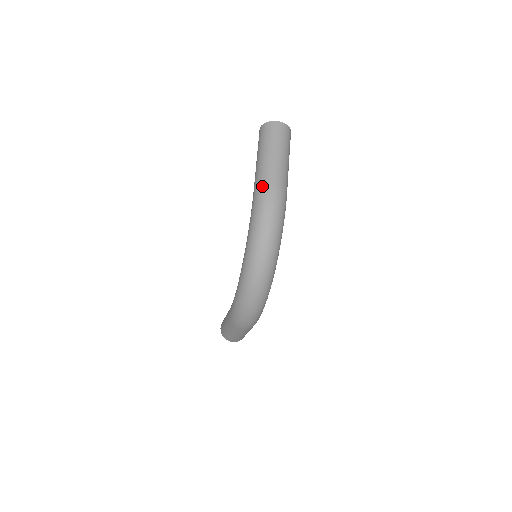
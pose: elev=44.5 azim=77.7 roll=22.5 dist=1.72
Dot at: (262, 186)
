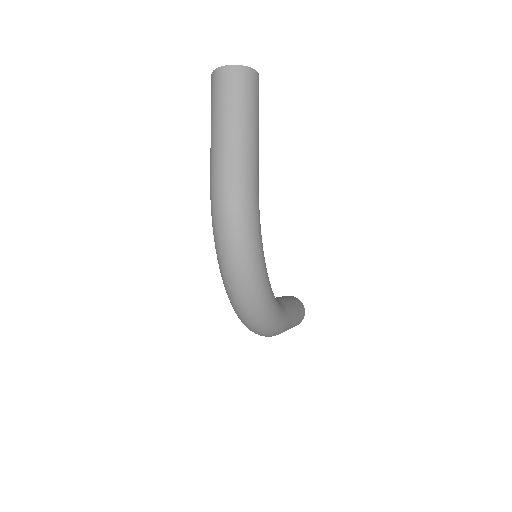
Dot at: (212, 183)
